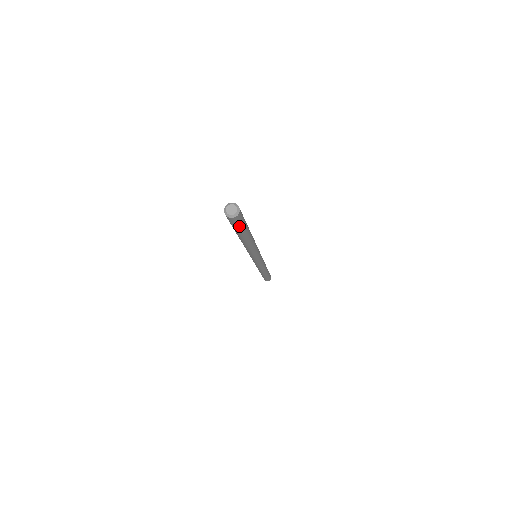
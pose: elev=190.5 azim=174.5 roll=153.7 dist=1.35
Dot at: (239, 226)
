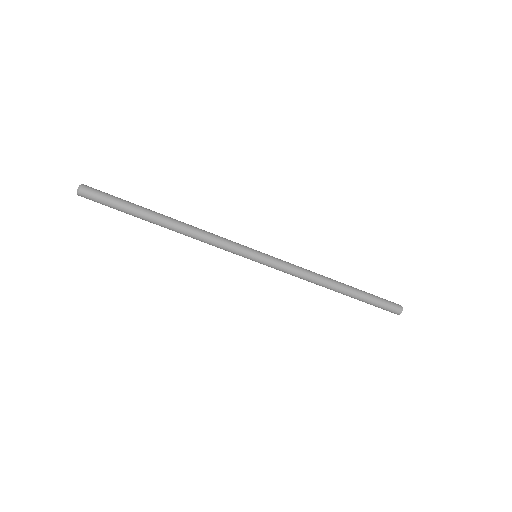
Dot at: (107, 203)
